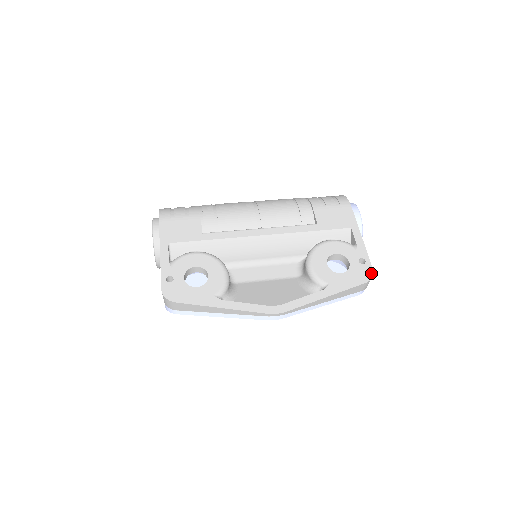
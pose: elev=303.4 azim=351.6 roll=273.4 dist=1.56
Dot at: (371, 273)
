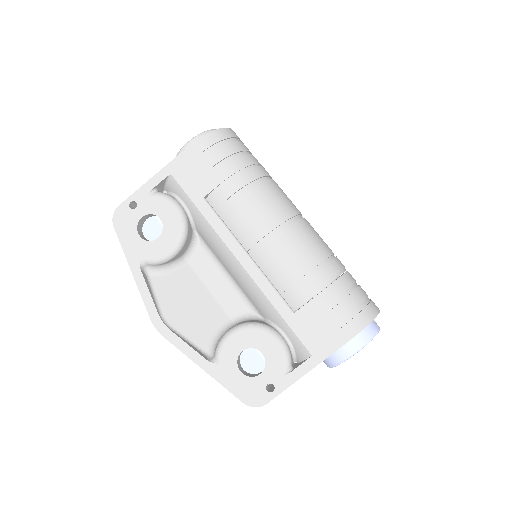
Dot at: (259, 404)
